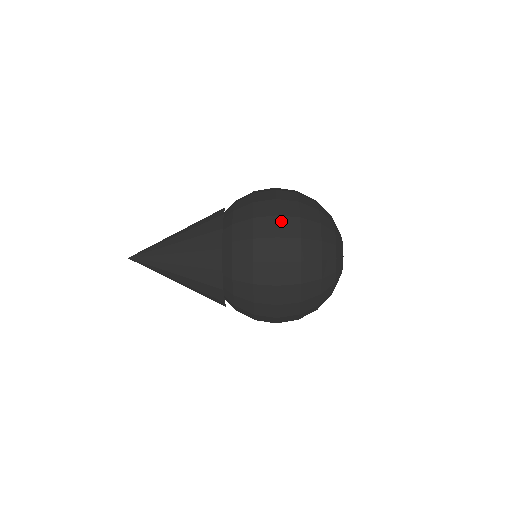
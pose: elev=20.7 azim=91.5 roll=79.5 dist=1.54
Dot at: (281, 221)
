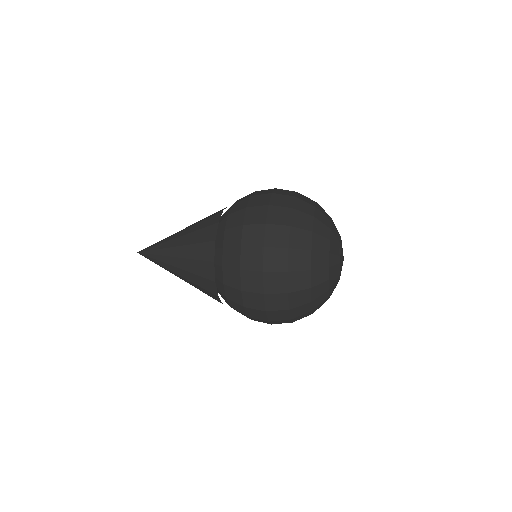
Dot at: (269, 298)
